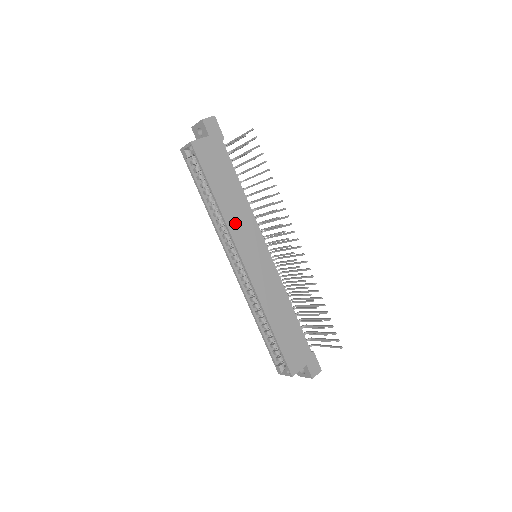
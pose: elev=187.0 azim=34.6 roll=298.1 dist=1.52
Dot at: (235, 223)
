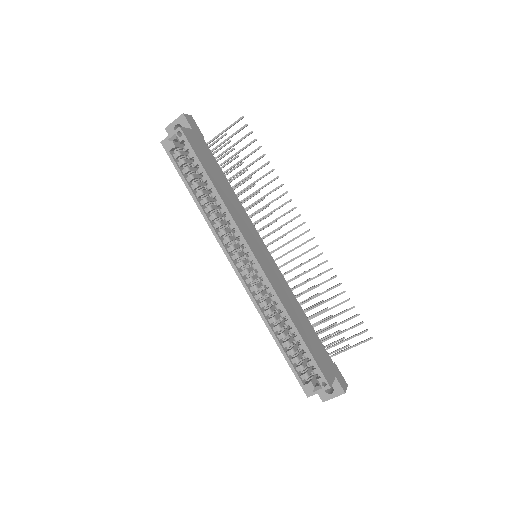
Dot at: (235, 213)
